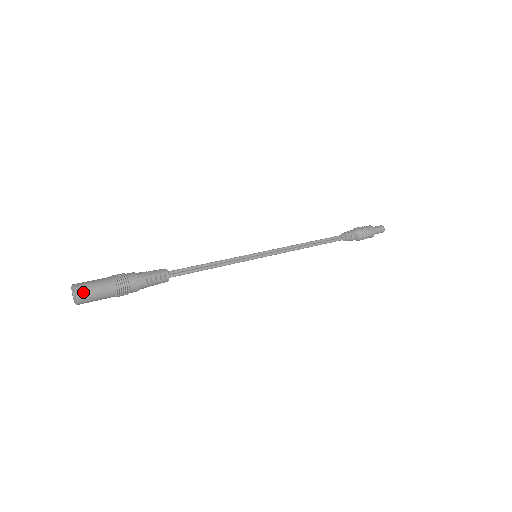
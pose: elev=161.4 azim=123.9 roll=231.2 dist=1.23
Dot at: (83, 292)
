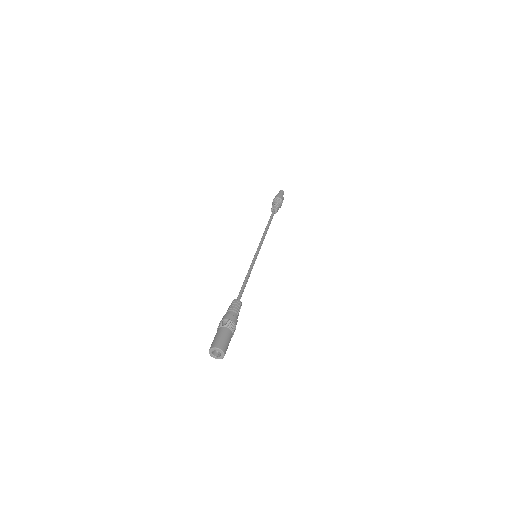
Dot at: occluded
